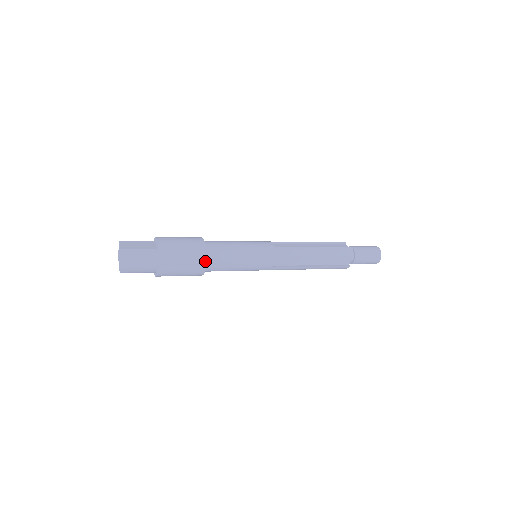
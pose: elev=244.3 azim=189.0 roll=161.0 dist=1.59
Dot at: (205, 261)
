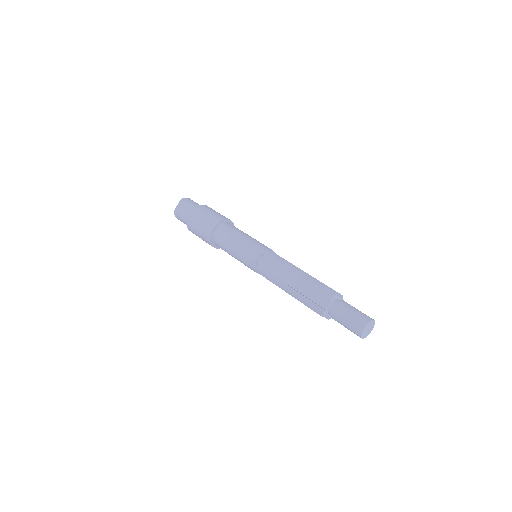
Dot at: (212, 246)
